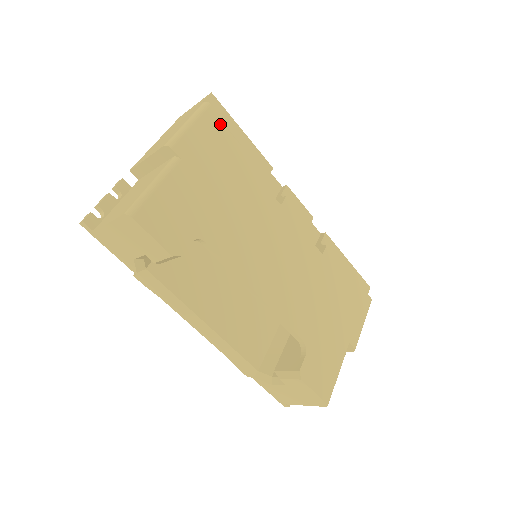
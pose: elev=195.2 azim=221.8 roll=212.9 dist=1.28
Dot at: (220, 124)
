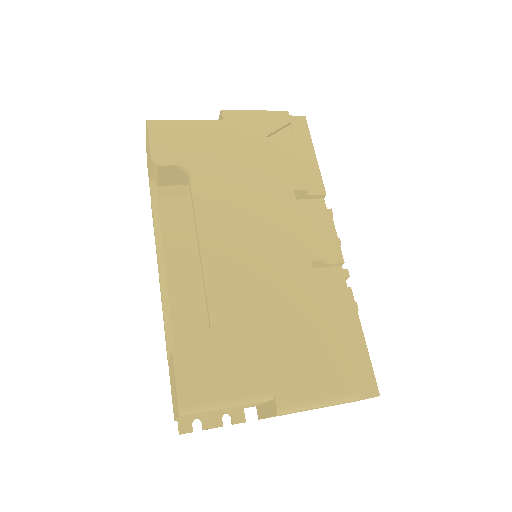
Dot at: (289, 130)
